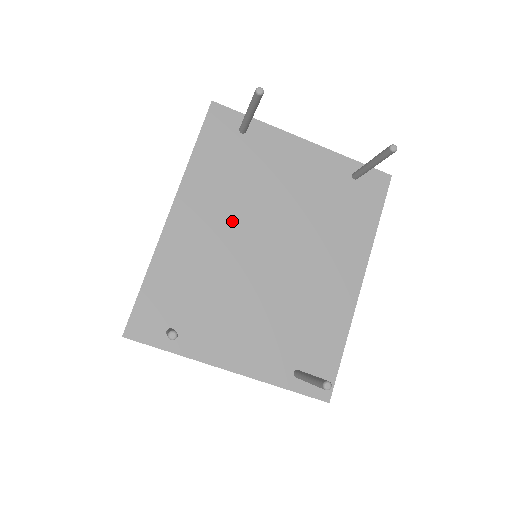
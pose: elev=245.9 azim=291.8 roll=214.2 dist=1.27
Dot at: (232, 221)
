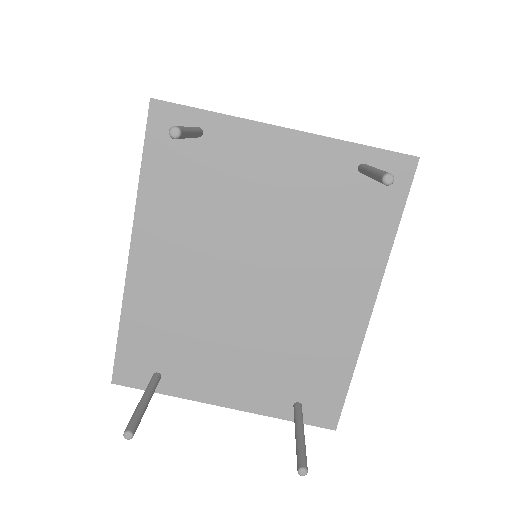
Dot at: (202, 254)
